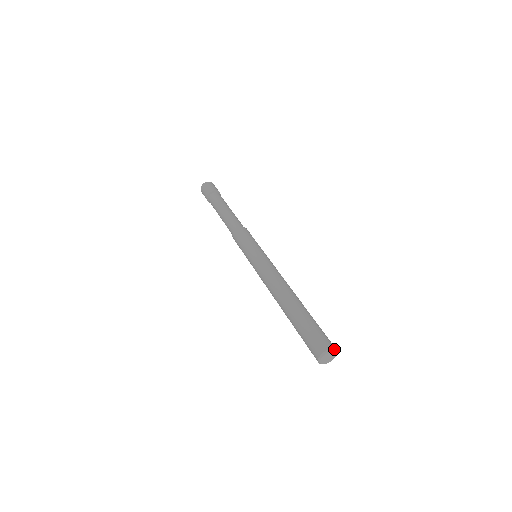
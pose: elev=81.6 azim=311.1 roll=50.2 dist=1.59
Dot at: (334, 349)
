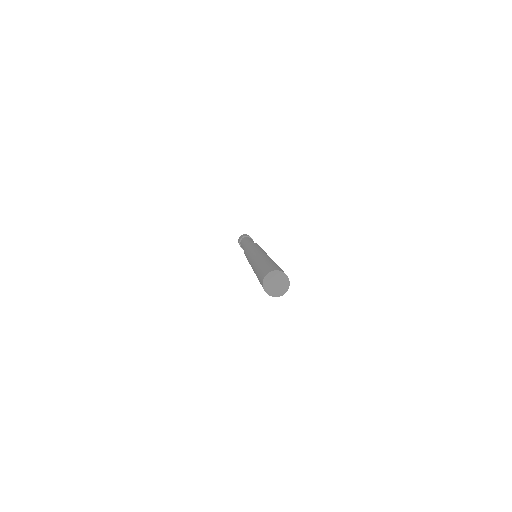
Dot at: (288, 278)
